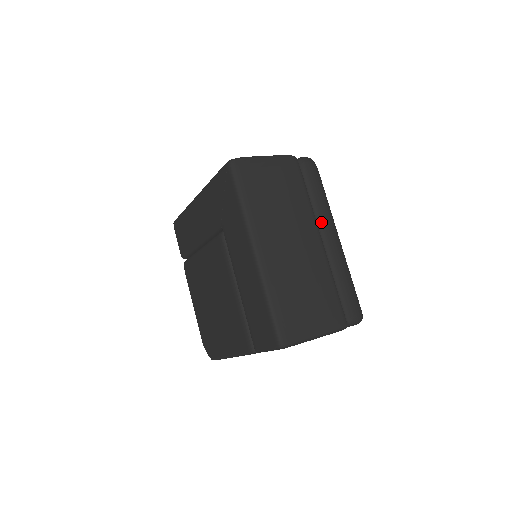
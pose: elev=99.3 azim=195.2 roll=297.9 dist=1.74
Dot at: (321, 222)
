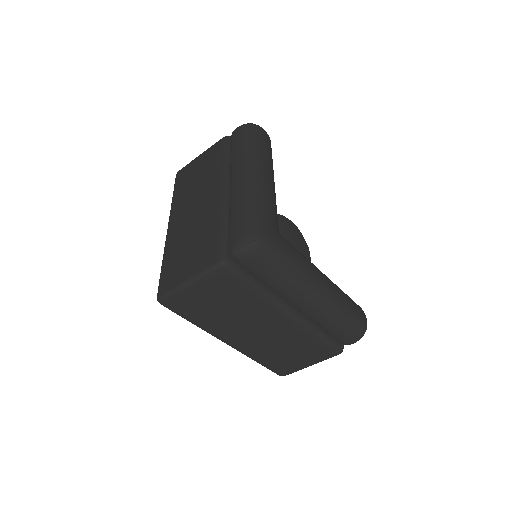
Dot at: (286, 299)
